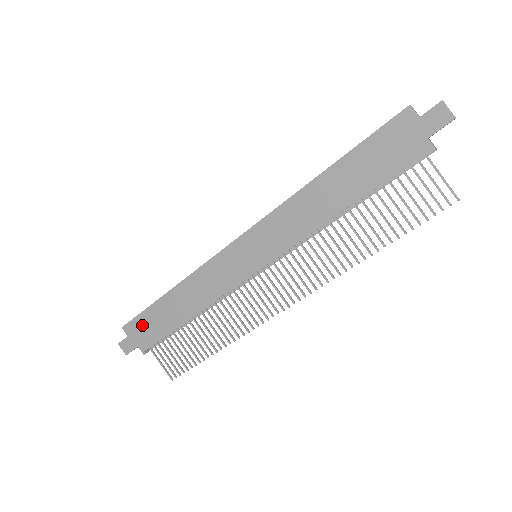
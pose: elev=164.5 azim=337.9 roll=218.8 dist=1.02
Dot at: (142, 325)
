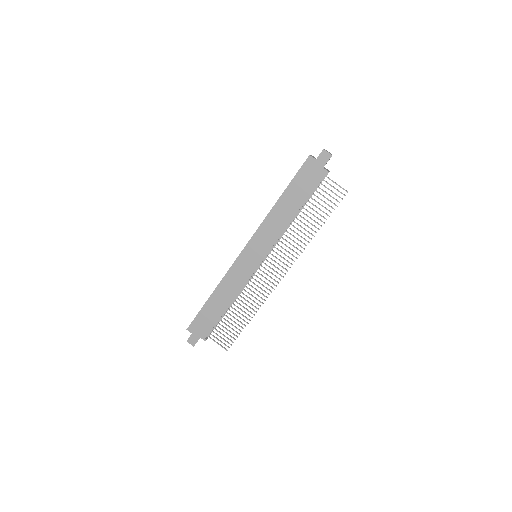
Dot at: (199, 322)
